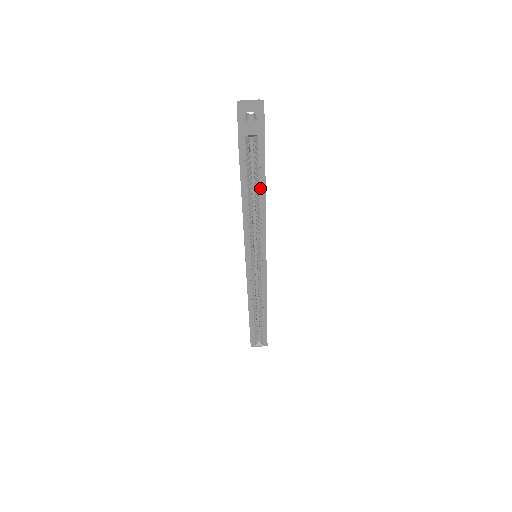
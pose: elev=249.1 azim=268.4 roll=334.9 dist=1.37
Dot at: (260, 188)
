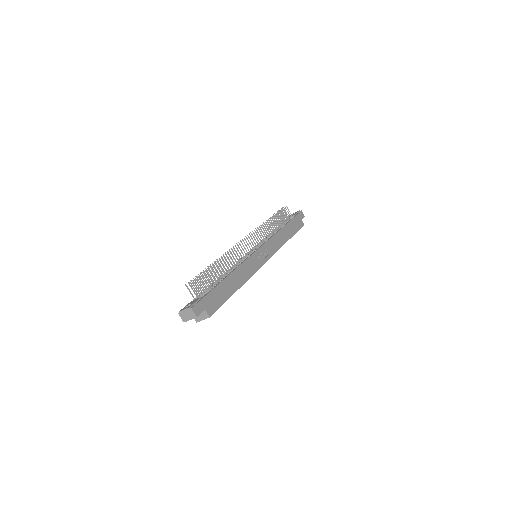
Dot at: occluded
